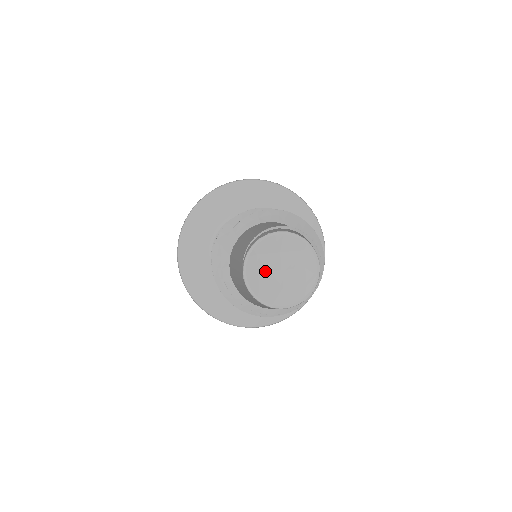
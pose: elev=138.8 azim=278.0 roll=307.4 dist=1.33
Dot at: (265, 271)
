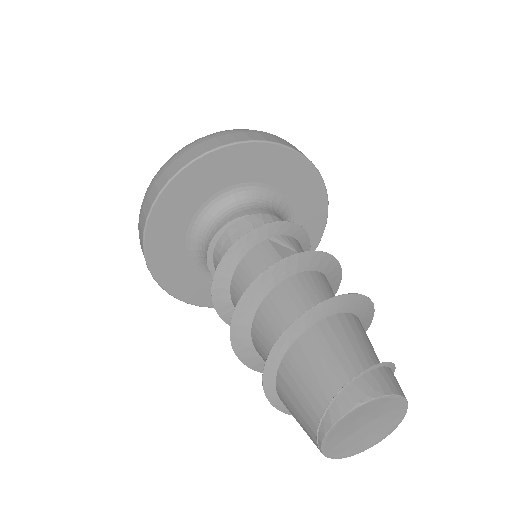
Dot at: (346, 438)
